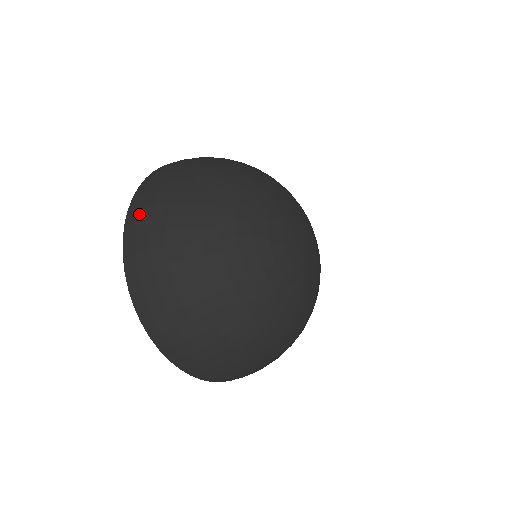
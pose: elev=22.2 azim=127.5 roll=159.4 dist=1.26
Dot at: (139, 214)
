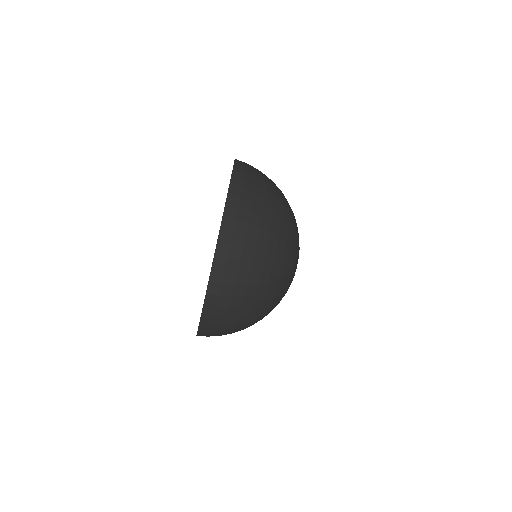
Dot at: occluded
